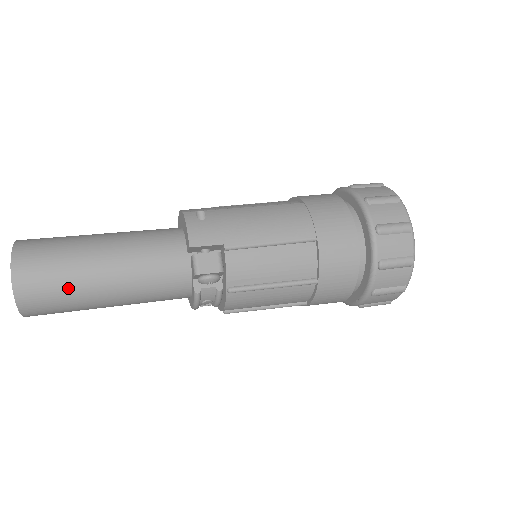
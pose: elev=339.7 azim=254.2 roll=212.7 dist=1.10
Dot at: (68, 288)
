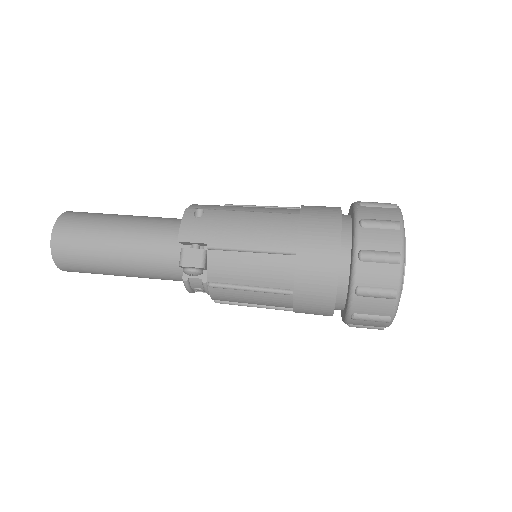
Dot at: (88, 257)
